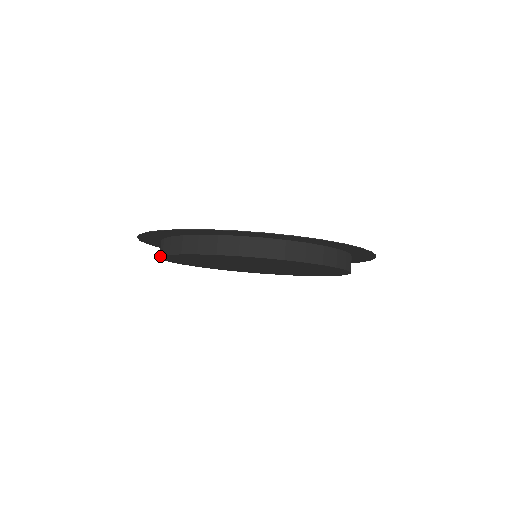
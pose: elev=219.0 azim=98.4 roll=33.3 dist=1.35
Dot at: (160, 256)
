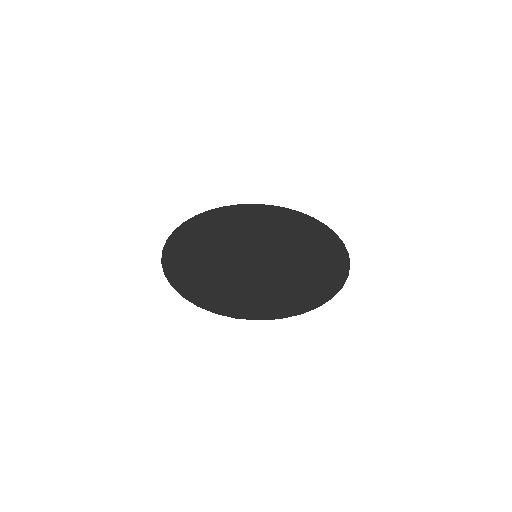
Dot at: occluded
